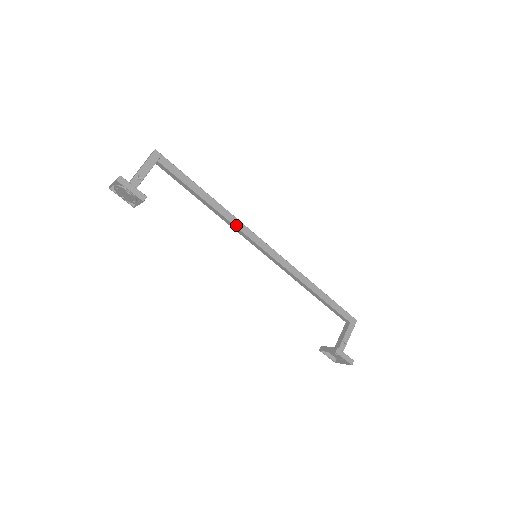
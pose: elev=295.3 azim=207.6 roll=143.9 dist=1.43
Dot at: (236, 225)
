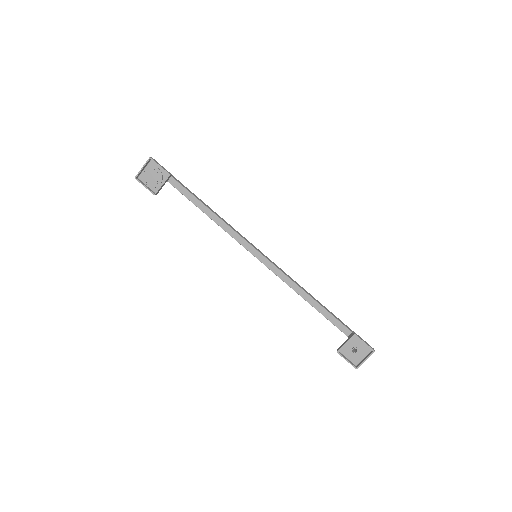
Dot at: (235, 231)
